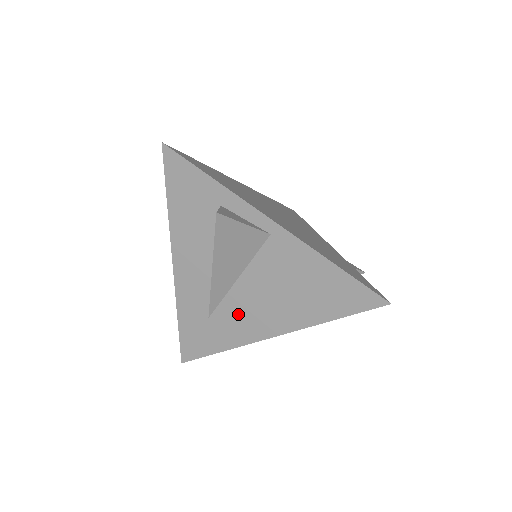
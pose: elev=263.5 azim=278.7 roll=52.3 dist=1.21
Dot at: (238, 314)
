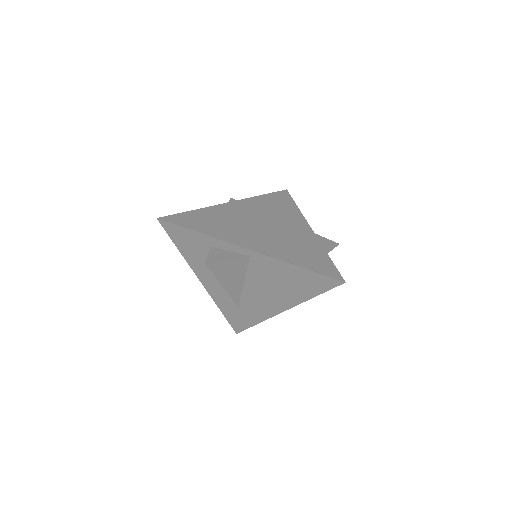
Dot at: (255, 303)
